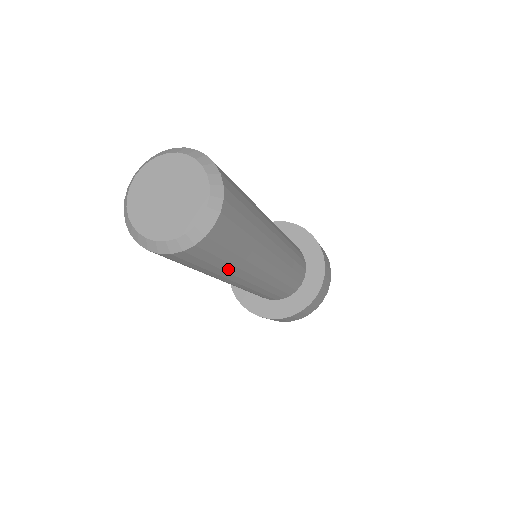
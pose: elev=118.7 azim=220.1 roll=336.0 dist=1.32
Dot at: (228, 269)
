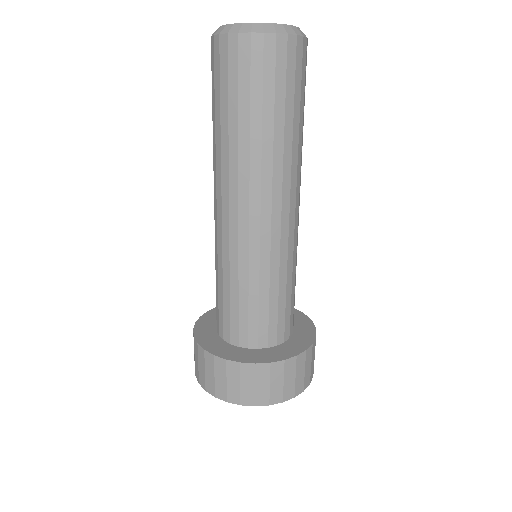
Dot at: (299, 136)
